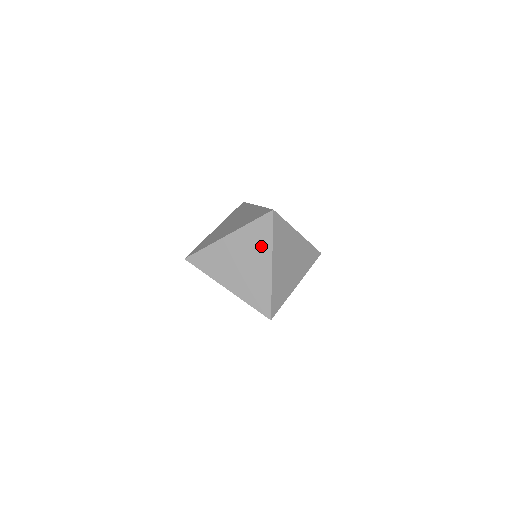
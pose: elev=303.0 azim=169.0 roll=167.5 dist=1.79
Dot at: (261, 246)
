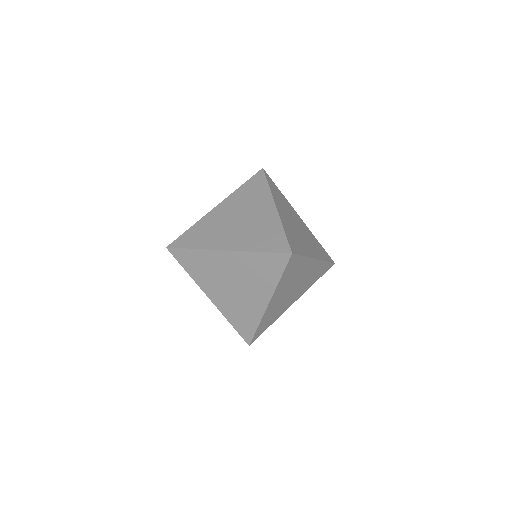
Dot at: (263, 280)
